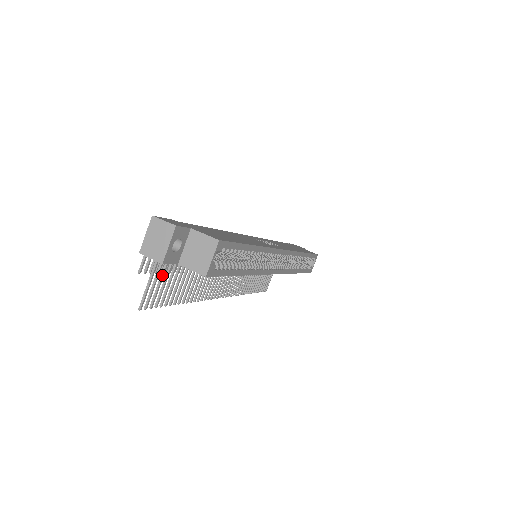
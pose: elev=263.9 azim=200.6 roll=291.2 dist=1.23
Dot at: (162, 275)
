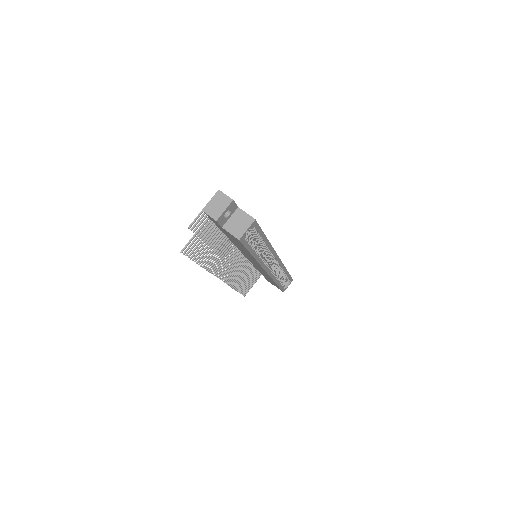
Dot at: (202, 235)
